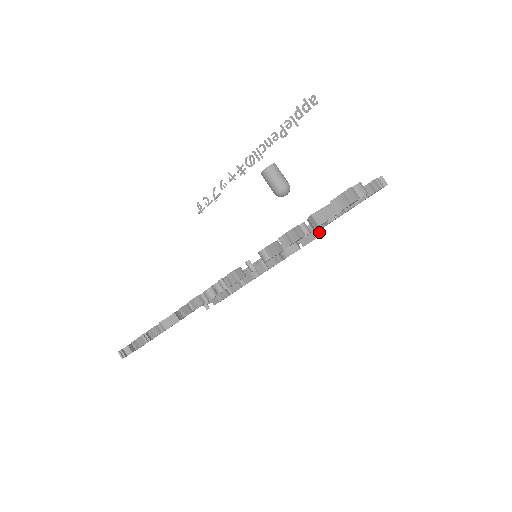
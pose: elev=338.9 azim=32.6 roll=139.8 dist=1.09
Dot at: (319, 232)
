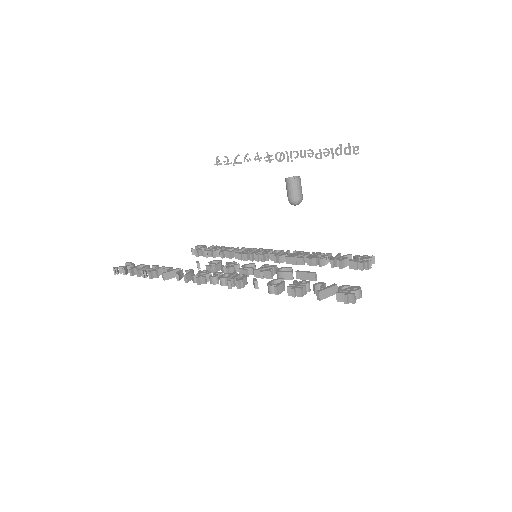
Dot at: (313, 278)
